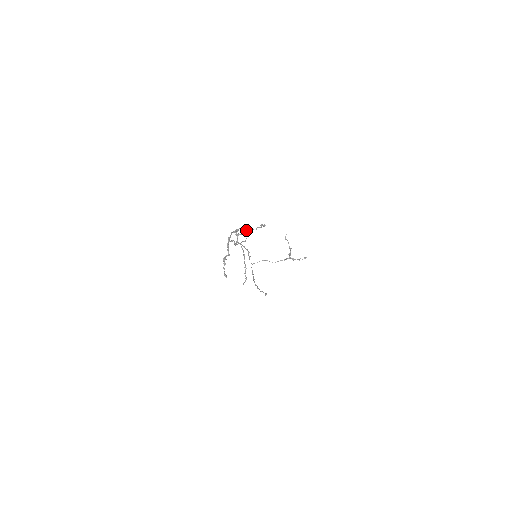
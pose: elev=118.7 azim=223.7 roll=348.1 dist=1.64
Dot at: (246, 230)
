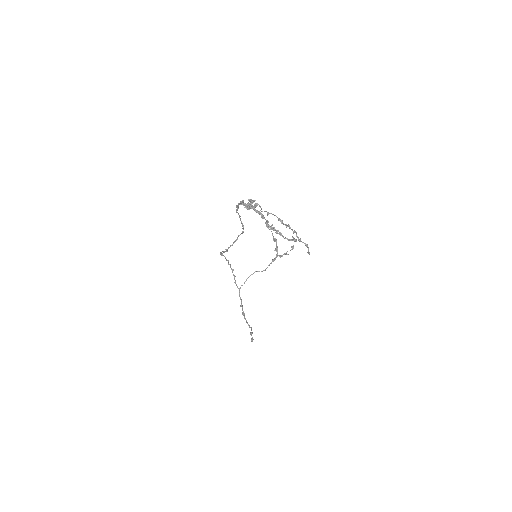
Dot at: (250, 199)
